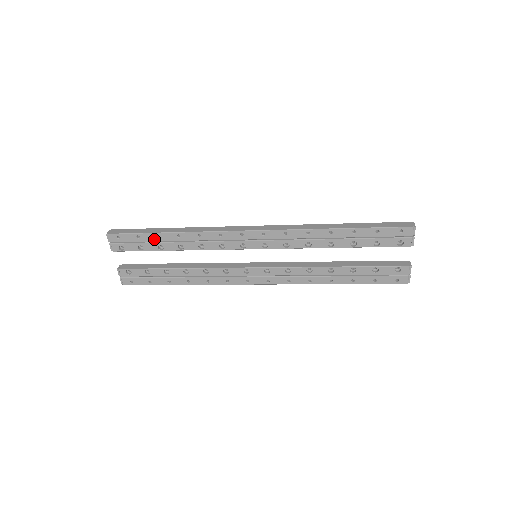
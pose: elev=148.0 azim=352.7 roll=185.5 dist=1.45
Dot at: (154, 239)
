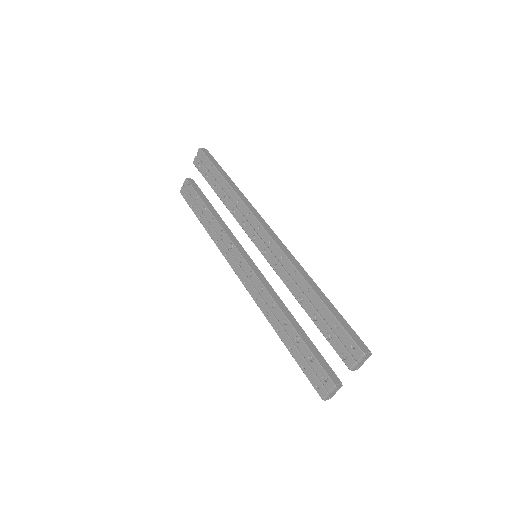
Dot at: (217, 177)
